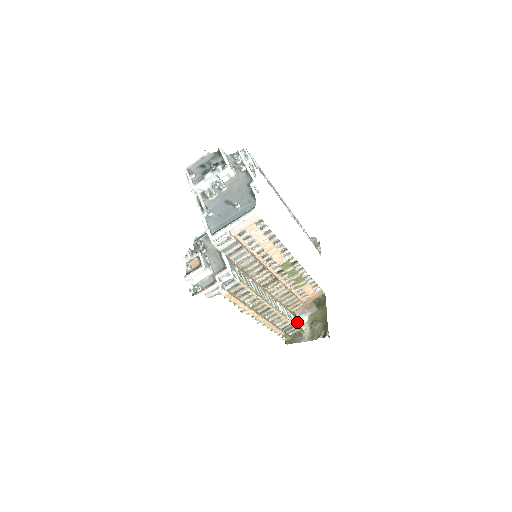
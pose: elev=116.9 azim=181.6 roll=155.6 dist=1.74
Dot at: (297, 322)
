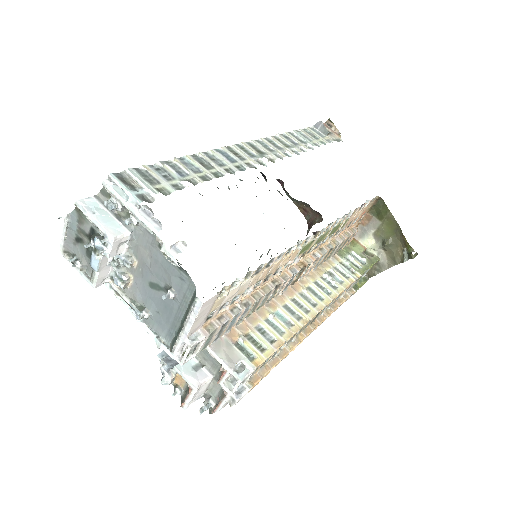
Dot at: (363, 259)
